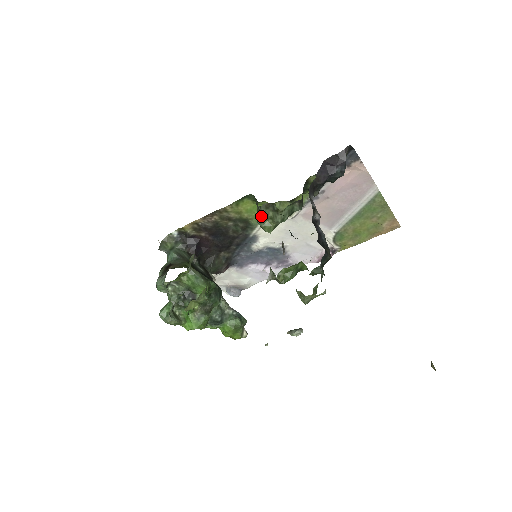
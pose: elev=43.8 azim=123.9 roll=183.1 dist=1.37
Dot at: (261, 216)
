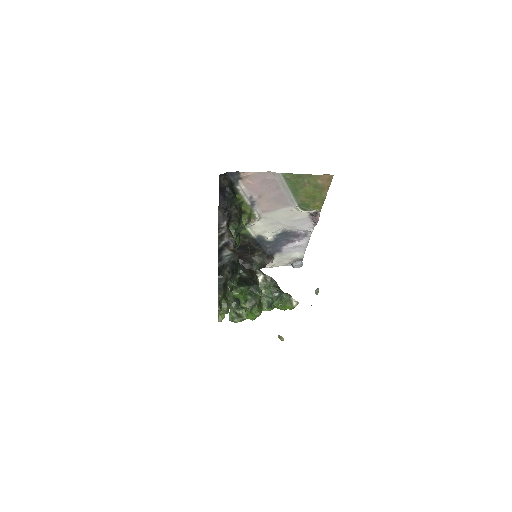
Dot at: occluded
